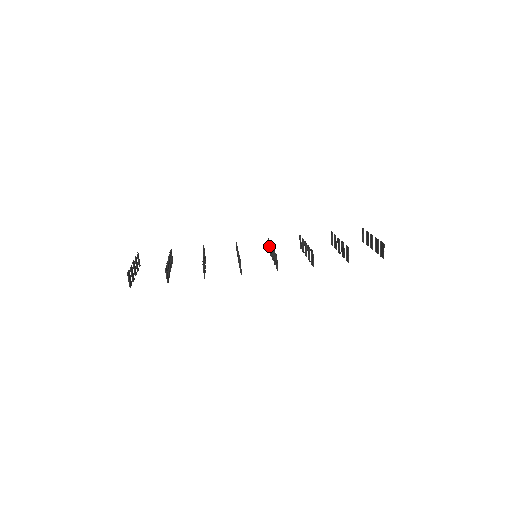
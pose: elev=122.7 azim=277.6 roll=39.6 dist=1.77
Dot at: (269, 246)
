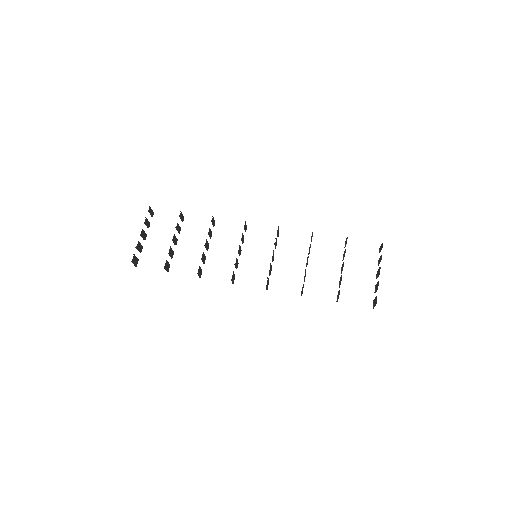
Dot at: (278, 234)
